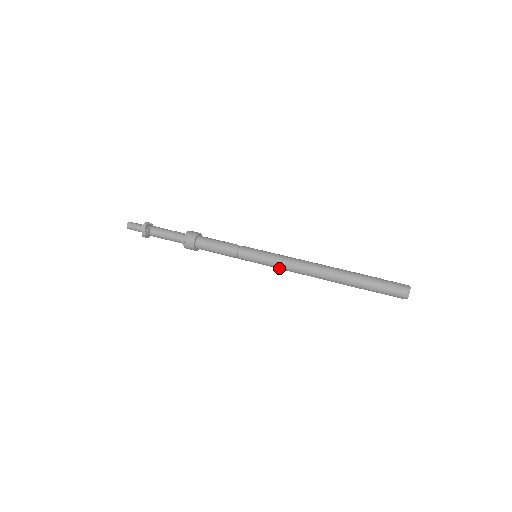
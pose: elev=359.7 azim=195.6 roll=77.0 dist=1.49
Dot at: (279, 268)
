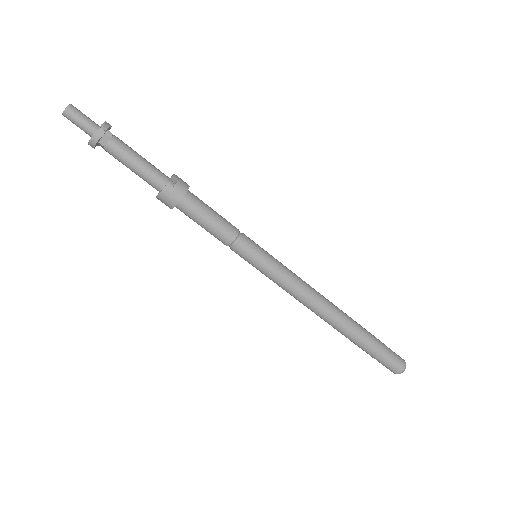
Dot at: (284, 283)
